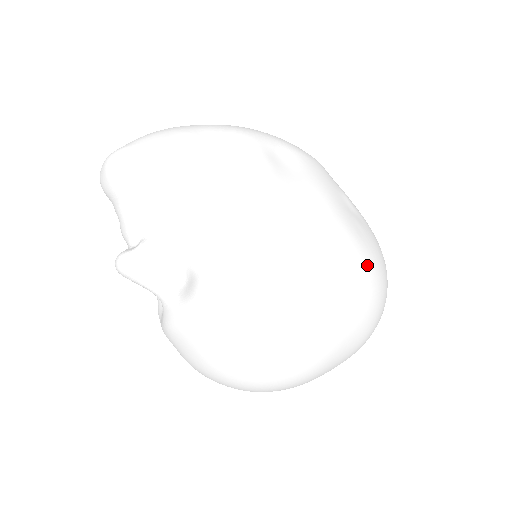
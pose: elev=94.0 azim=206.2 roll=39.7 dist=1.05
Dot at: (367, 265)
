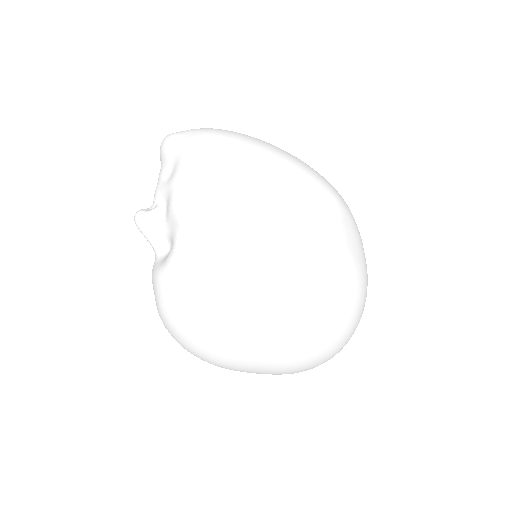
Dot at: (308, 313)
